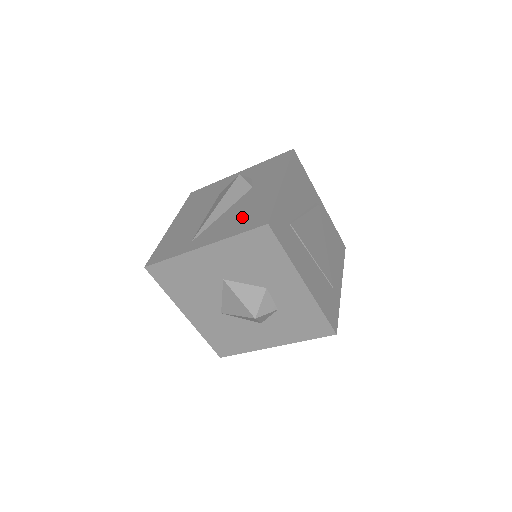
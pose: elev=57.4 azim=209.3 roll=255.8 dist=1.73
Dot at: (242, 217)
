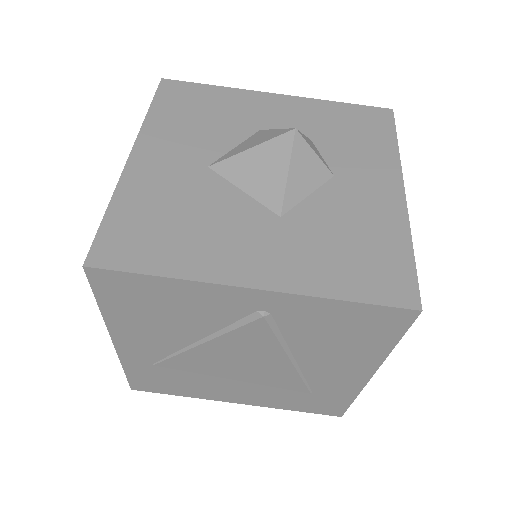
Dot at: occluded
